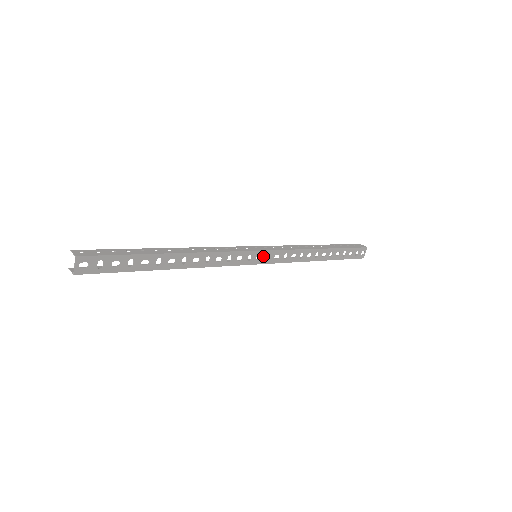
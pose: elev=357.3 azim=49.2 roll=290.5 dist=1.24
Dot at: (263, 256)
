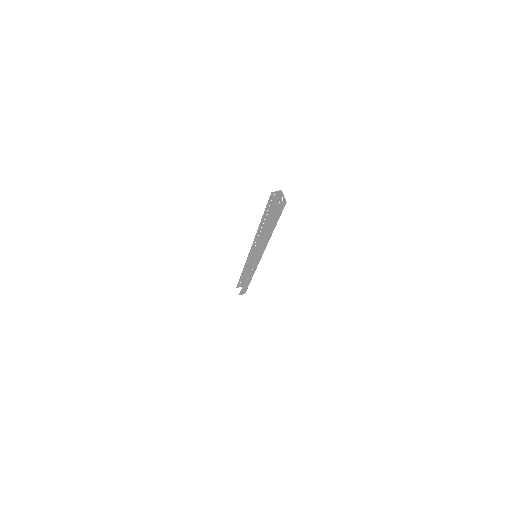
Dot at: occluded
